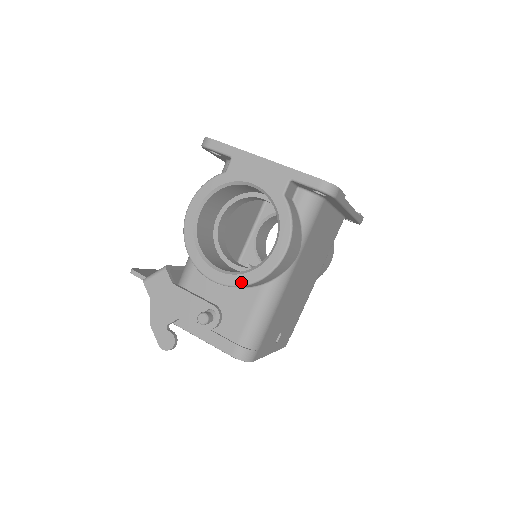
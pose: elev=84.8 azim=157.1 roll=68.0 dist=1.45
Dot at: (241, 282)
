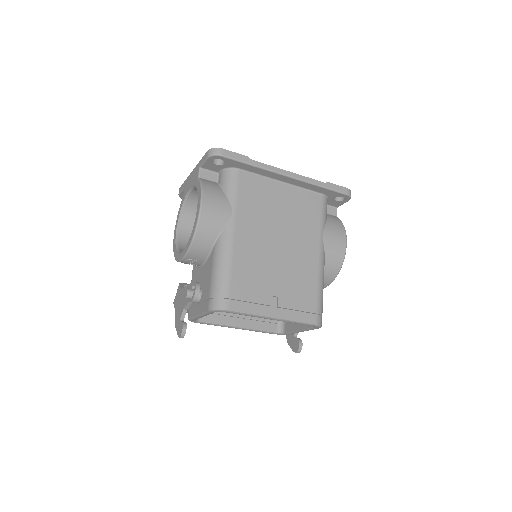
Dot at: (188, 246)
